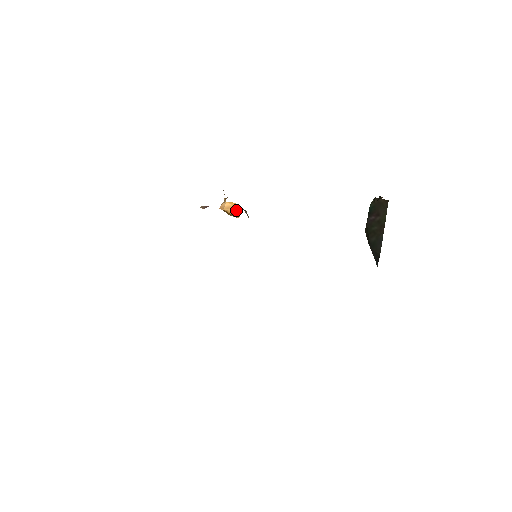
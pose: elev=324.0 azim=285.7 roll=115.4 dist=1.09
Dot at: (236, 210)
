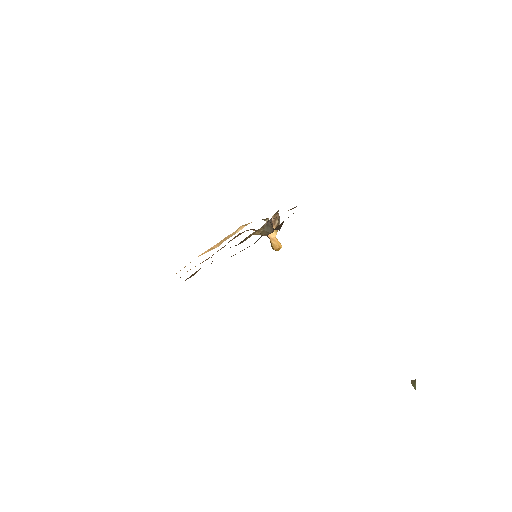
Dot at: (277, 245)
